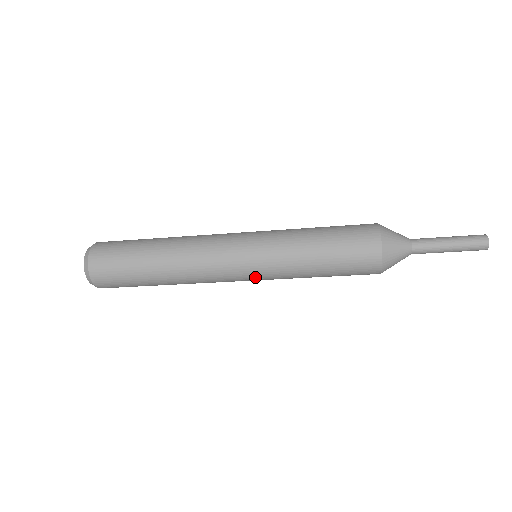
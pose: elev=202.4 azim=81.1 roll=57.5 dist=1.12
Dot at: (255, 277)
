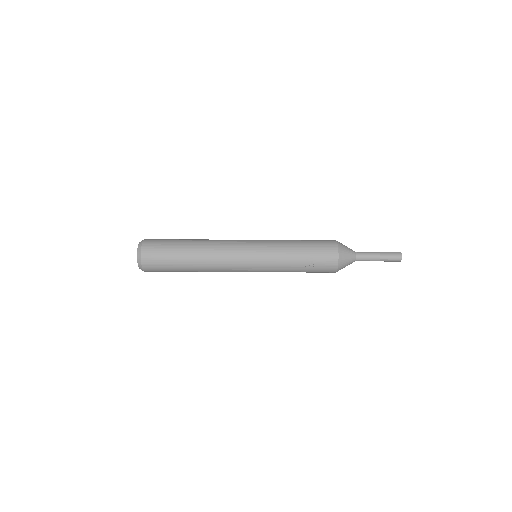
Dot at: (256, 245)
